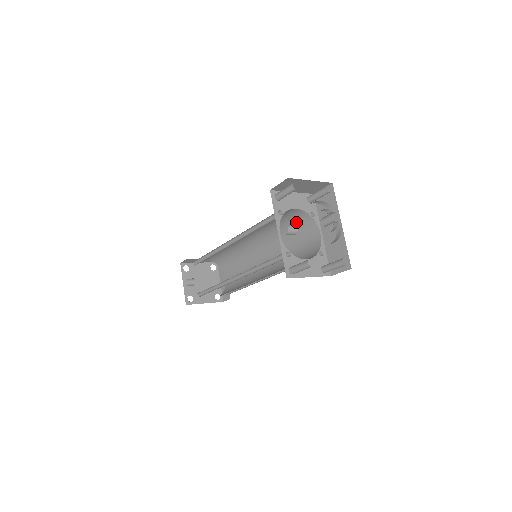
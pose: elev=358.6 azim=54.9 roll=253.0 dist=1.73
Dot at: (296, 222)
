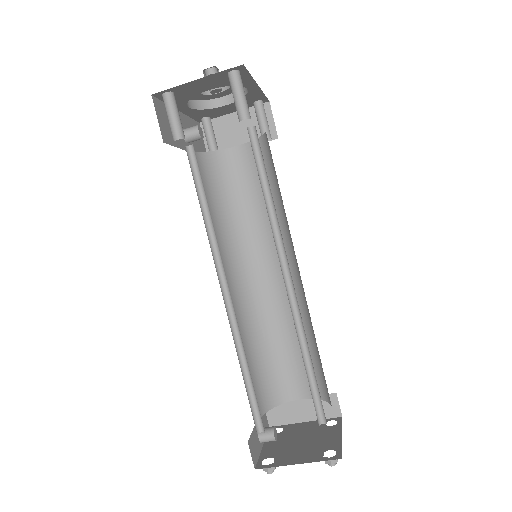
Dot at: occluded
